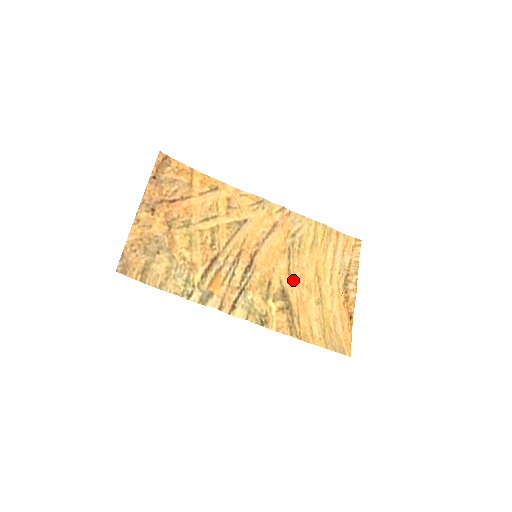
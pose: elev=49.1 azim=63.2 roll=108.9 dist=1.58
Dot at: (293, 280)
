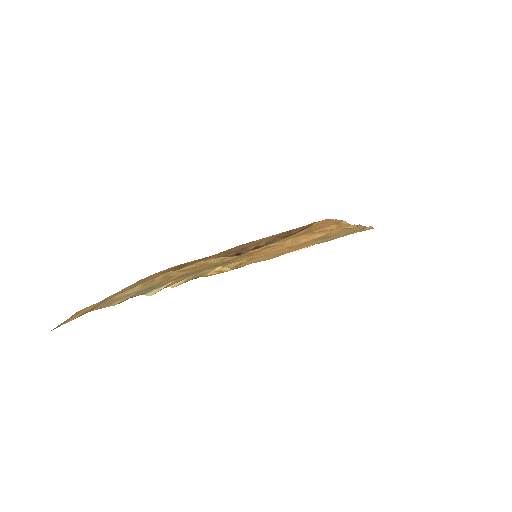
Dot at: occluded
